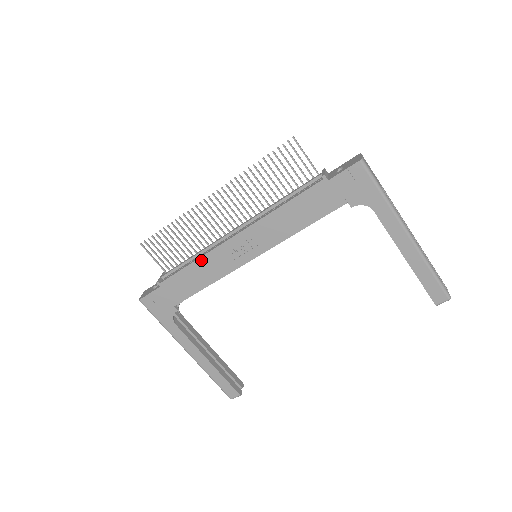
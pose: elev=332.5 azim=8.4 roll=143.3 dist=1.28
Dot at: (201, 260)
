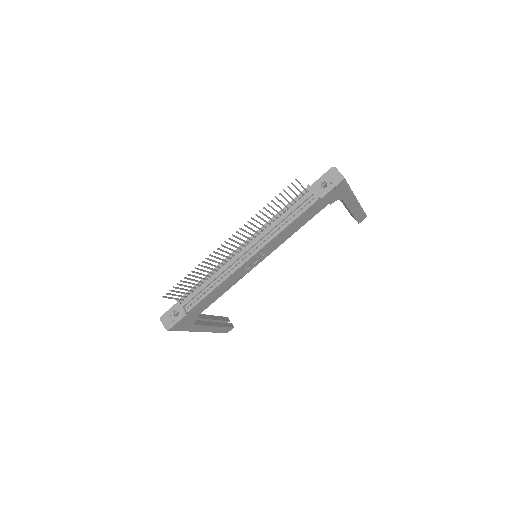
Dot at: (222, 283)
